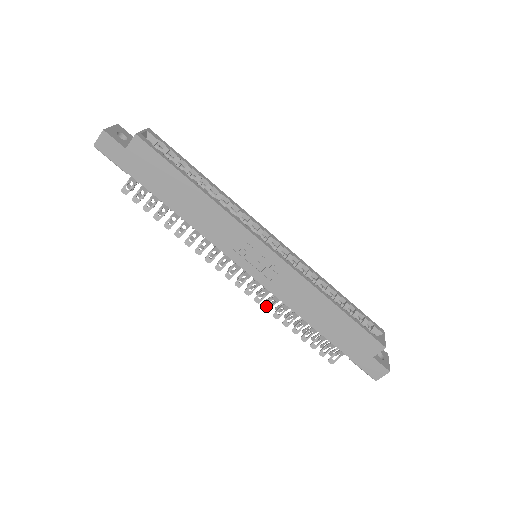
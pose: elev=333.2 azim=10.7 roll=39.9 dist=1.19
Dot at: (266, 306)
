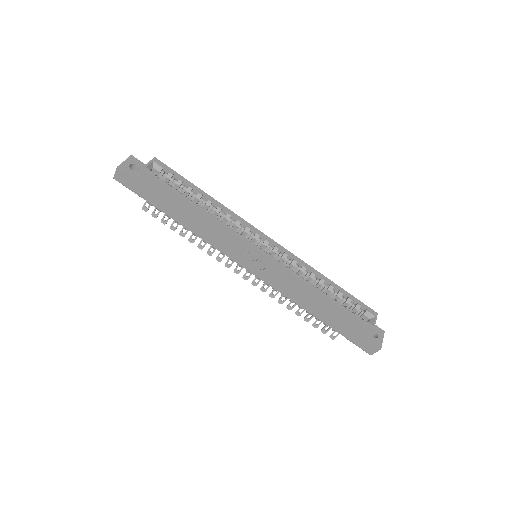
Dot at: (271, 294)
